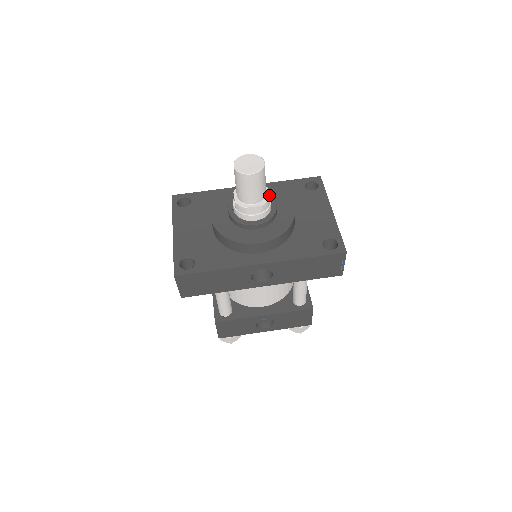
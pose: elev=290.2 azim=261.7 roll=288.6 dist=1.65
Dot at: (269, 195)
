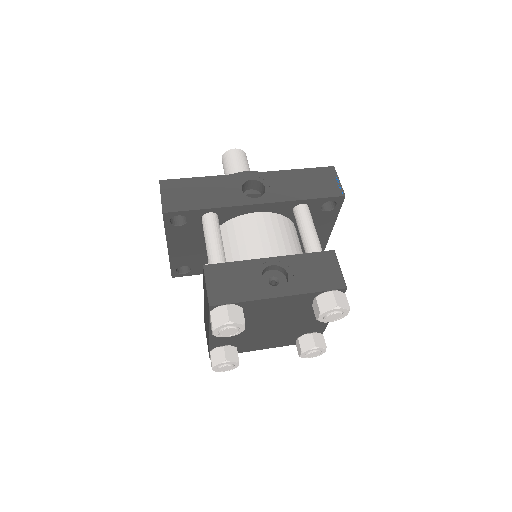
Dot at: occluded
